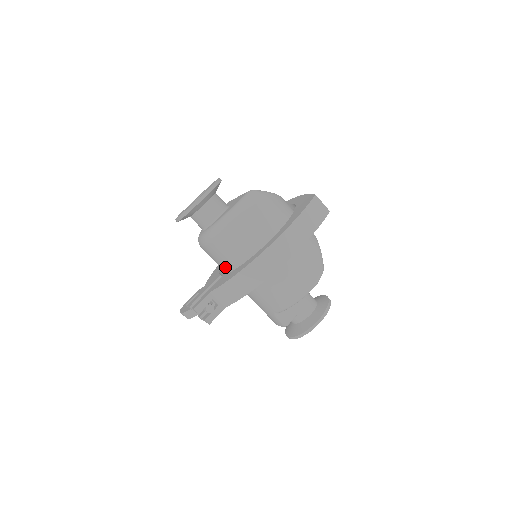
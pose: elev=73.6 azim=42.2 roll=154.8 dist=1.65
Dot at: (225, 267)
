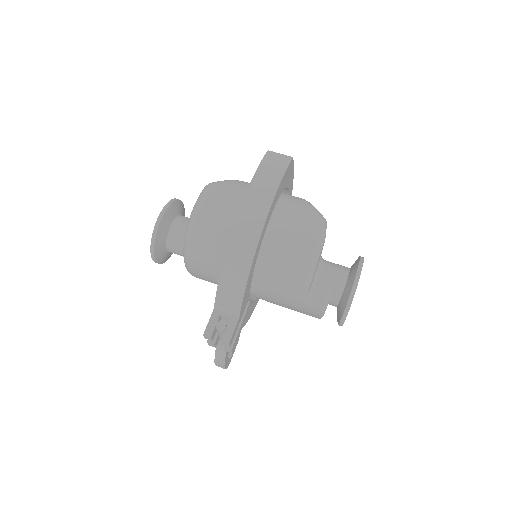
Dot at: occluded
